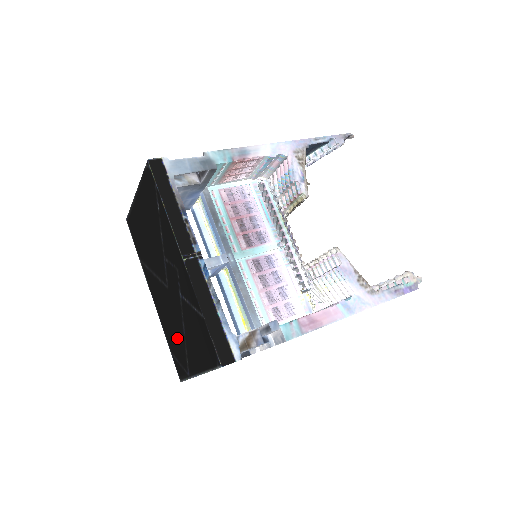
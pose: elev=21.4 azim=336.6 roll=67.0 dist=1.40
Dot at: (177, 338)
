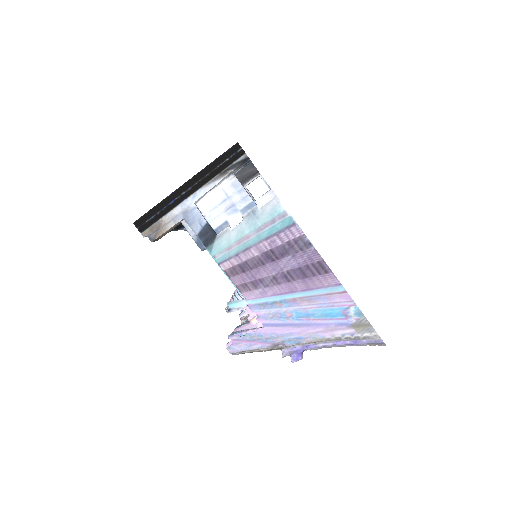
Dot at: occluded
